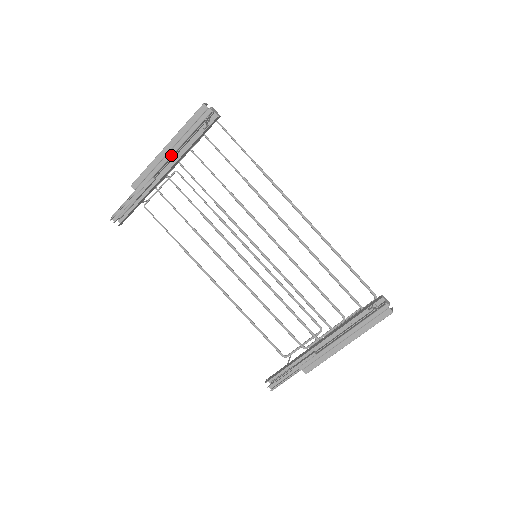
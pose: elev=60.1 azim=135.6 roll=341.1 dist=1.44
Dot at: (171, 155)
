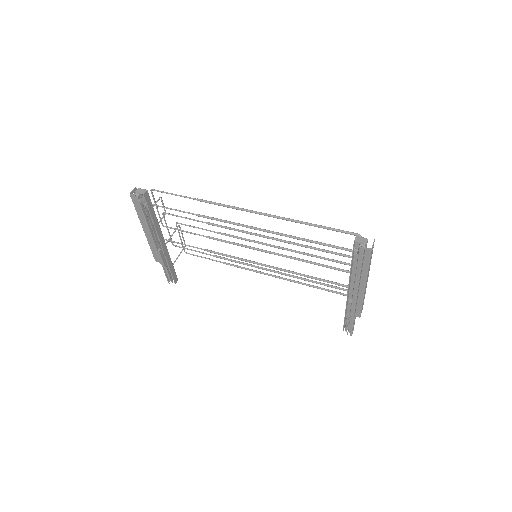
Dot at: (150, 234)
